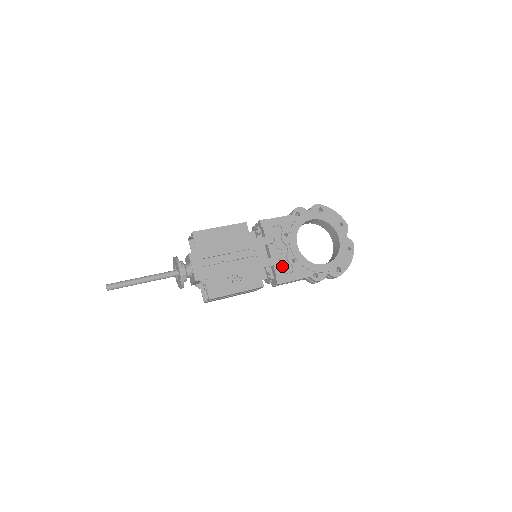
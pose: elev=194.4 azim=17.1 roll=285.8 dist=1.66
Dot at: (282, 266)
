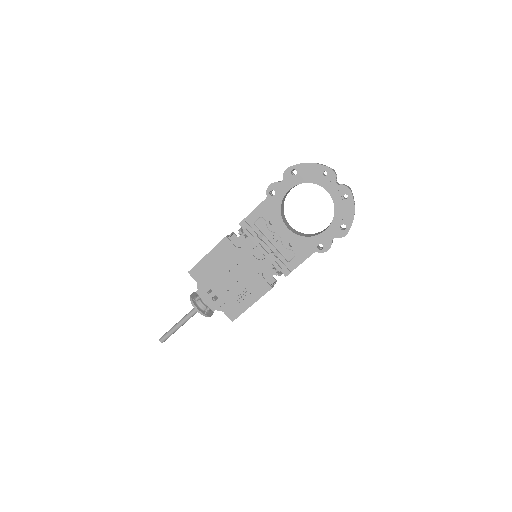
Dot at: (283, 255)
